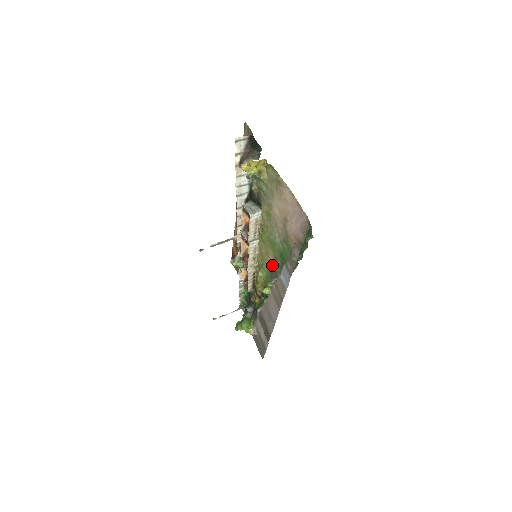
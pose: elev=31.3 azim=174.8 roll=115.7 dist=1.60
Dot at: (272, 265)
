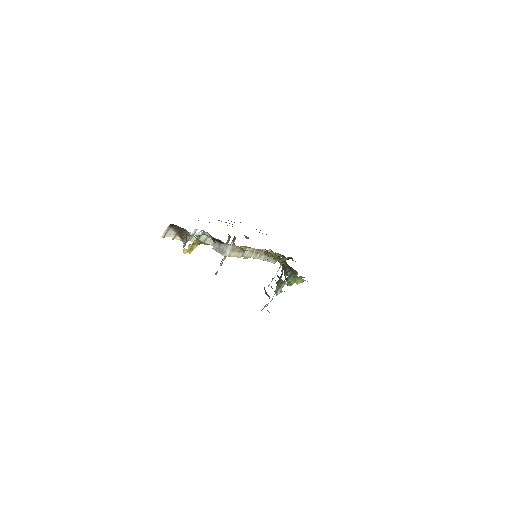
Dot at: occluded
